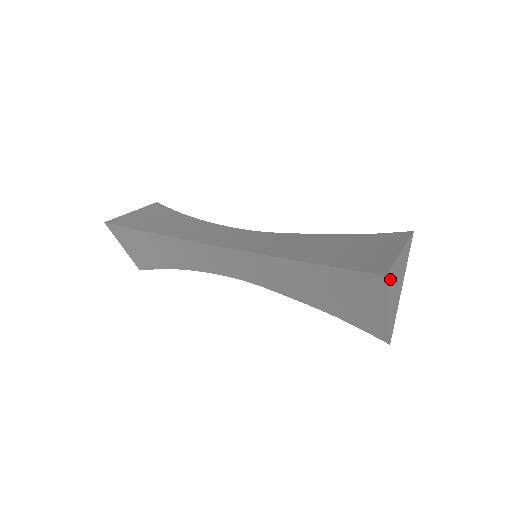
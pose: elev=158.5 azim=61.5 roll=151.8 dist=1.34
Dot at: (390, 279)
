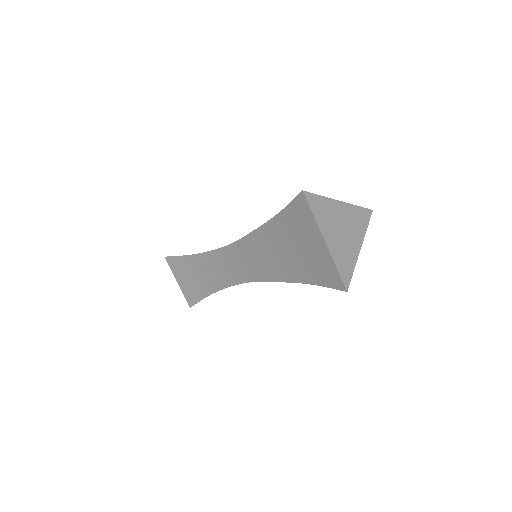
Dot at: (317, 205)
